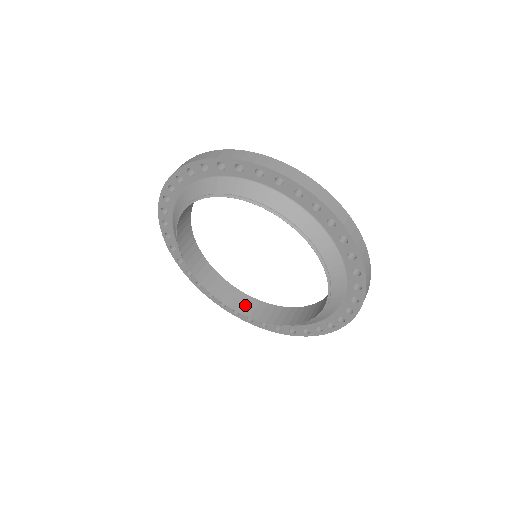
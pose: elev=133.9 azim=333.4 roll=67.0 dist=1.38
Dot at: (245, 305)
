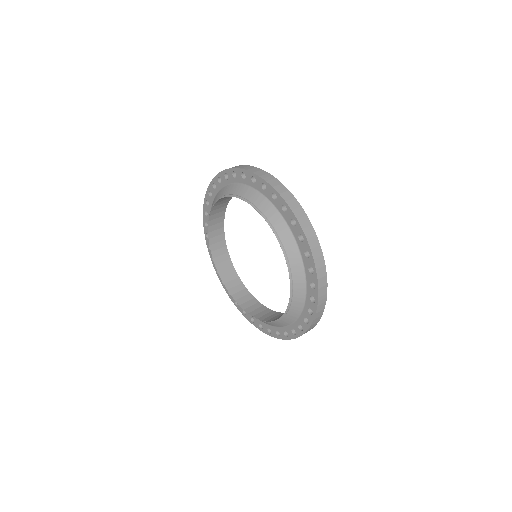
Dot at: (237, 290)
